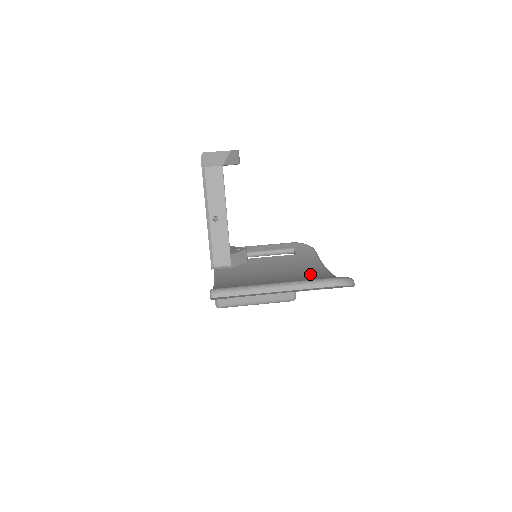
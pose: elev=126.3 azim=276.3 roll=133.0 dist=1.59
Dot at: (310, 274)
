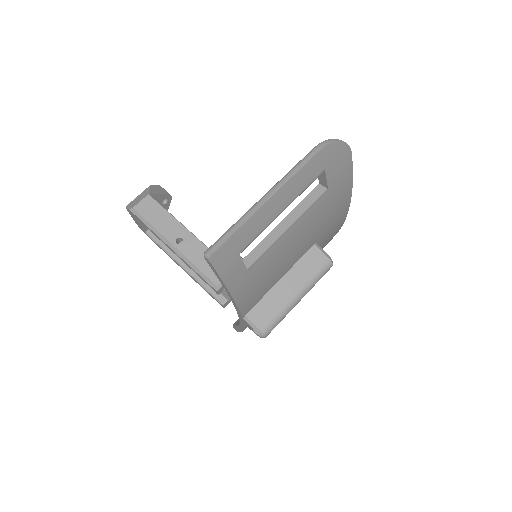
Dot at: occluded
